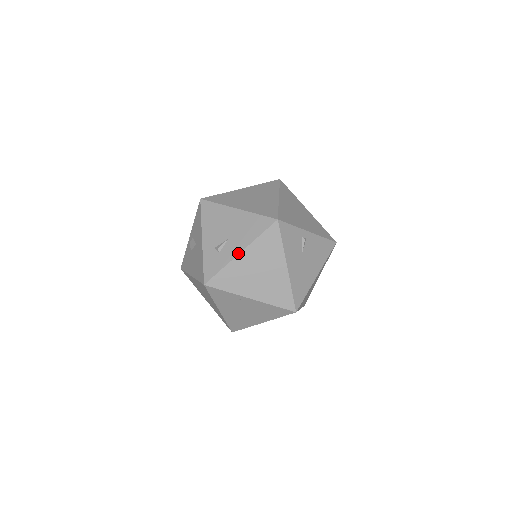
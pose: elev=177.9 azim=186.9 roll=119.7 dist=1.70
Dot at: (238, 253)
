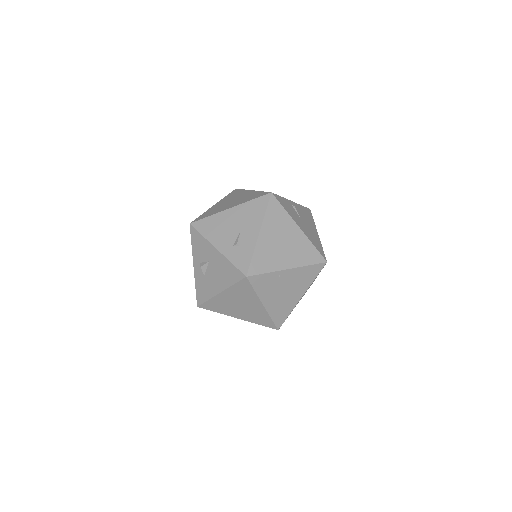
Dot at: (258, 235)
